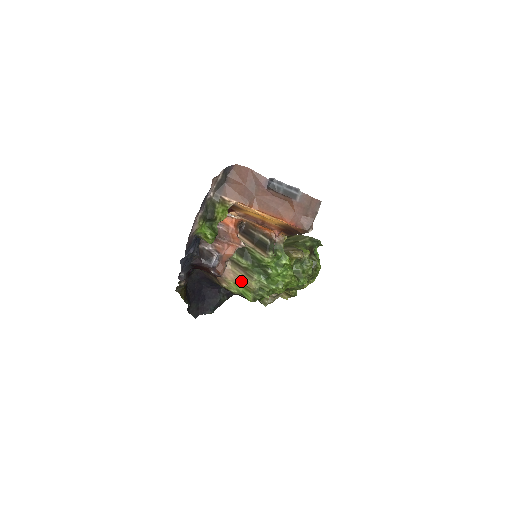
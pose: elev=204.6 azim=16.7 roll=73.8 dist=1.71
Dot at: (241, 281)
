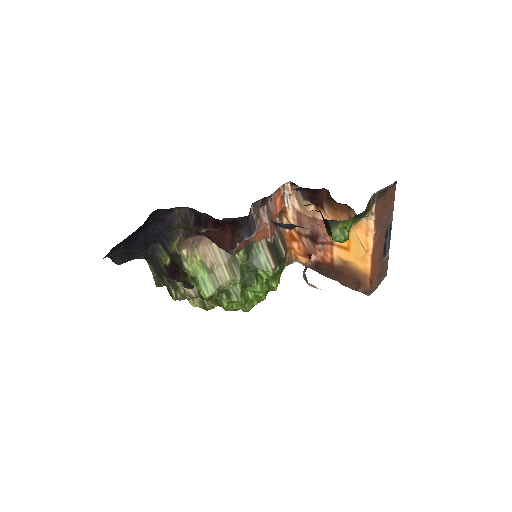
Dot at: (214, 266)
